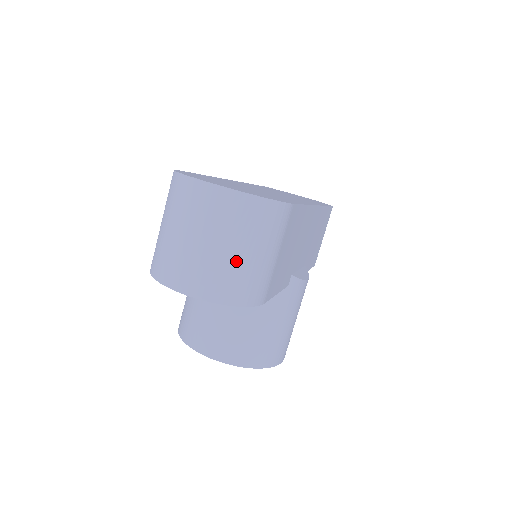
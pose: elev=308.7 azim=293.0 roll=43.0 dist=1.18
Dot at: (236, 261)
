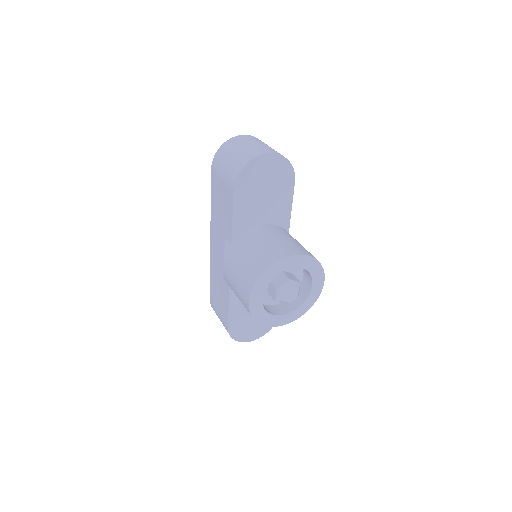
Dot at: occluded
